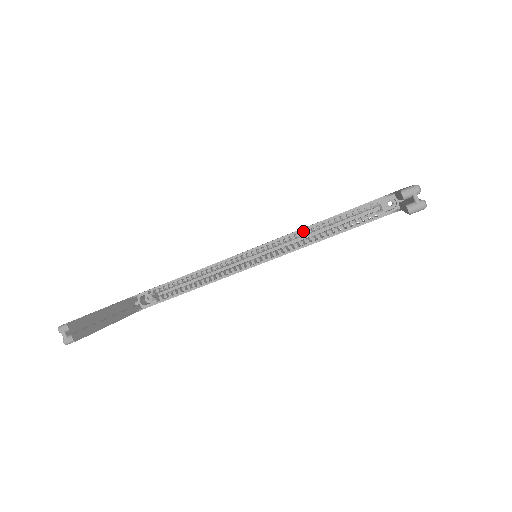
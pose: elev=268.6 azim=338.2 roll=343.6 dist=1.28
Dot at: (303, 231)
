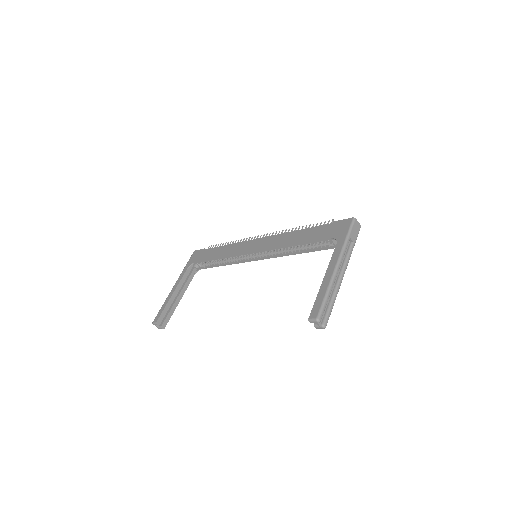
Dot at: (282, 247)
